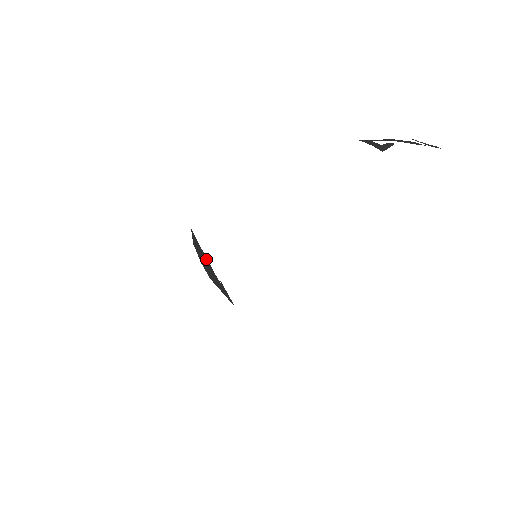
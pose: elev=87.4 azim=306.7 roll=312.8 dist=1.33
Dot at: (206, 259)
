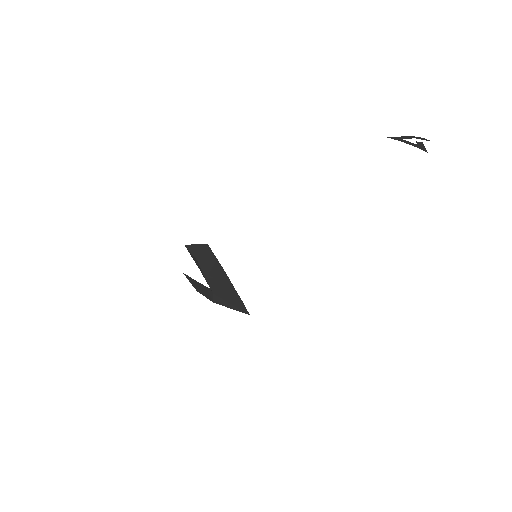
Dot at: (225, 275)
